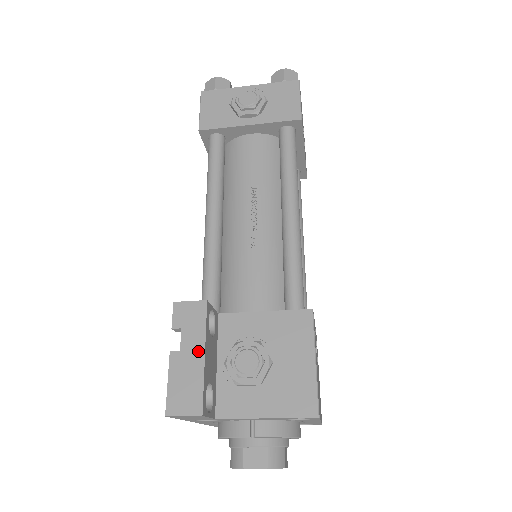
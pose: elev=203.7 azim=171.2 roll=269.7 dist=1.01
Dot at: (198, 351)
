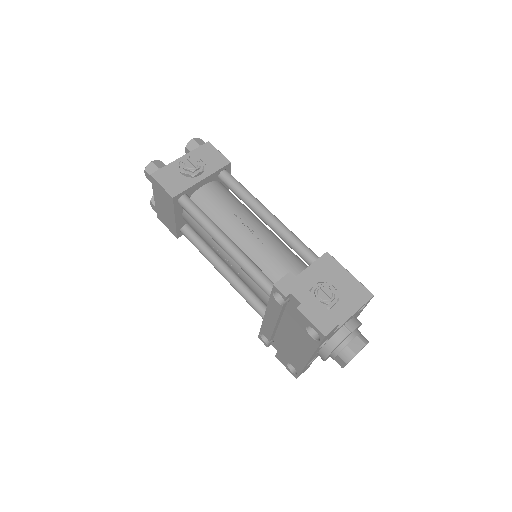
Dot at: (310, 297)
